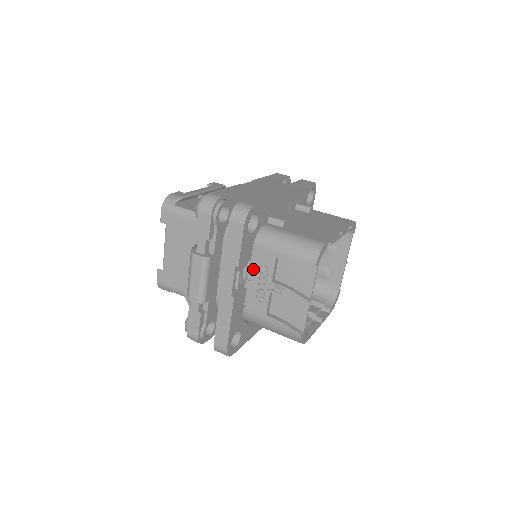
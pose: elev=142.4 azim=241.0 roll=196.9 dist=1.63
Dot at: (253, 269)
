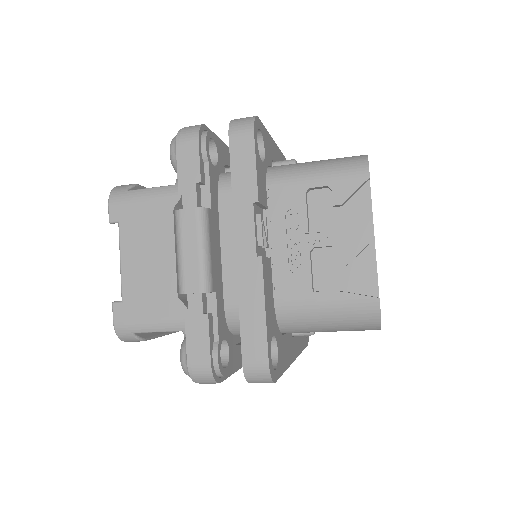
Dot at: (273, 226)
